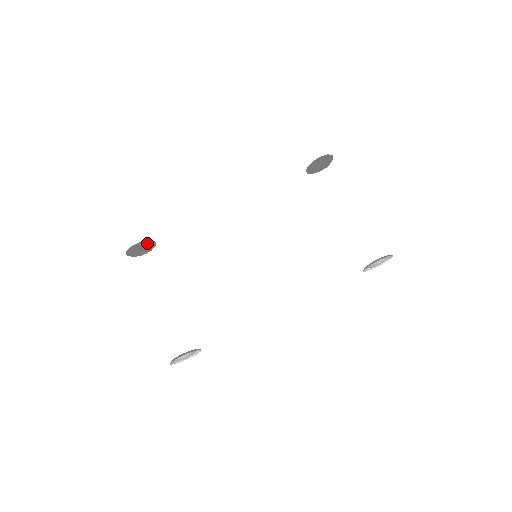
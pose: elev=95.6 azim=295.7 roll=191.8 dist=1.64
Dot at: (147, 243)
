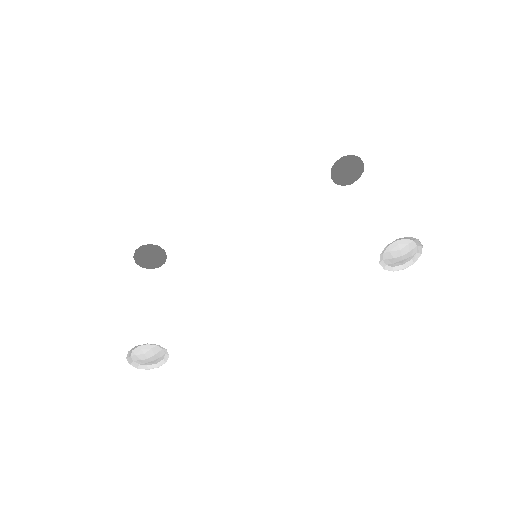
Dot at: (154, 248)
